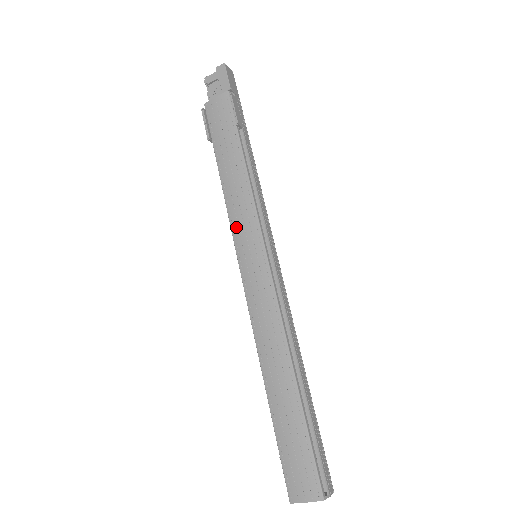
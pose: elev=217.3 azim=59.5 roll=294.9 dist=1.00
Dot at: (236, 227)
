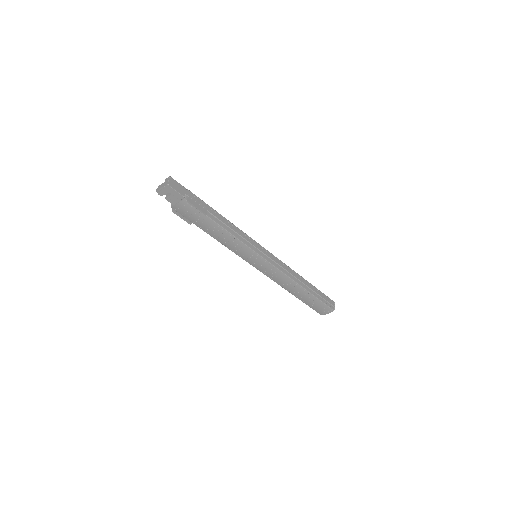
Dot at: (239, 254)
